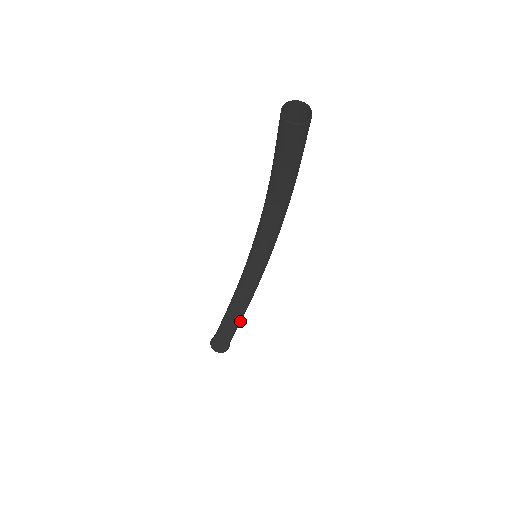
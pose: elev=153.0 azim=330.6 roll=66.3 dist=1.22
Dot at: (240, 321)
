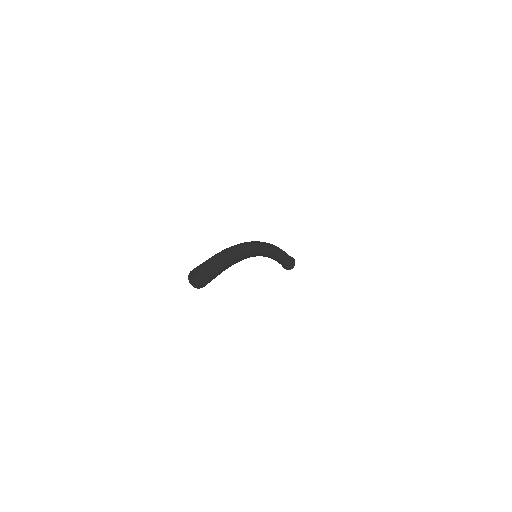
Dot at: (285, 257)
